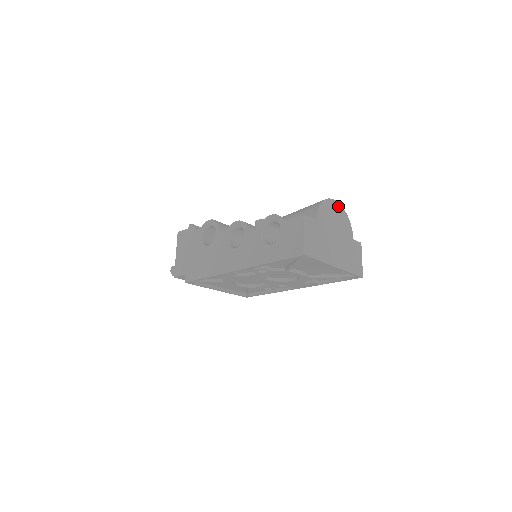
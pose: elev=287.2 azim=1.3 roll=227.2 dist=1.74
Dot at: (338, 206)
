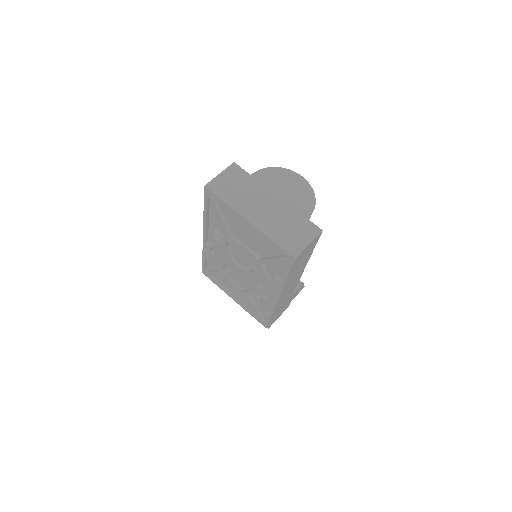
Dot at: (303, 182)
